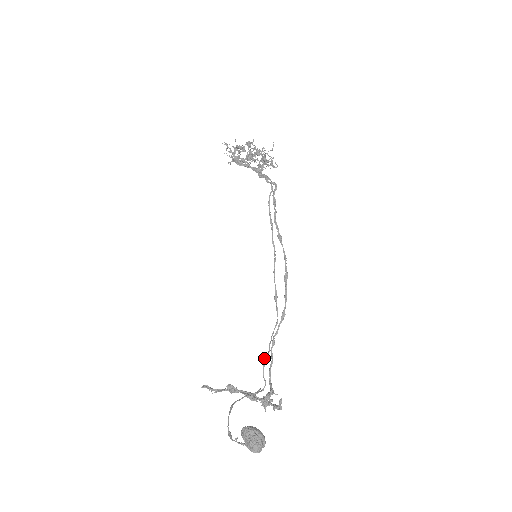
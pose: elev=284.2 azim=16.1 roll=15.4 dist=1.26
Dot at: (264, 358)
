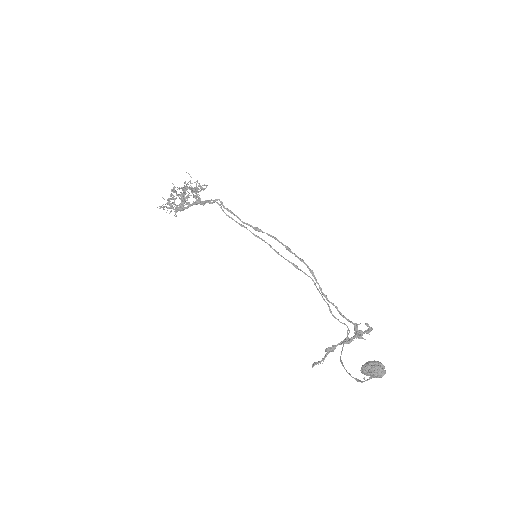
Dot at: occluded
